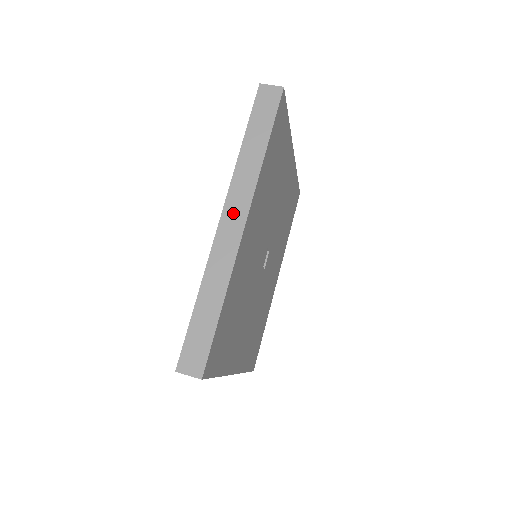
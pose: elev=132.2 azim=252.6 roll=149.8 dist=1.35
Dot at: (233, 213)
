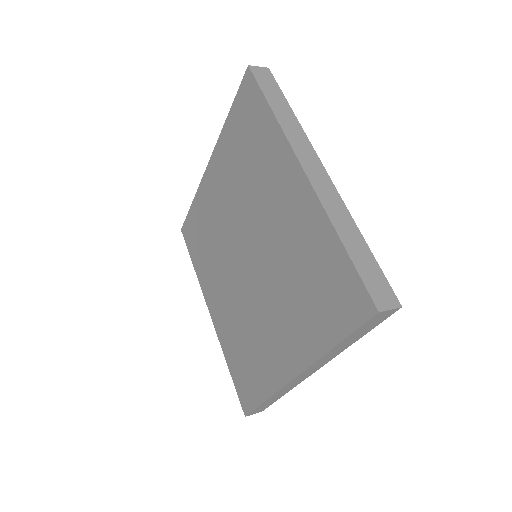
Dot at: (310, 163)
